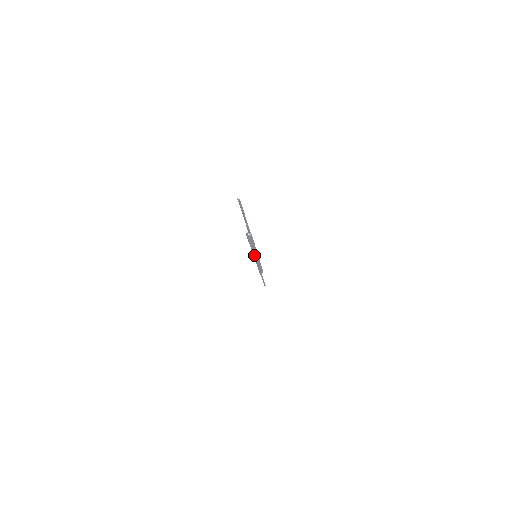
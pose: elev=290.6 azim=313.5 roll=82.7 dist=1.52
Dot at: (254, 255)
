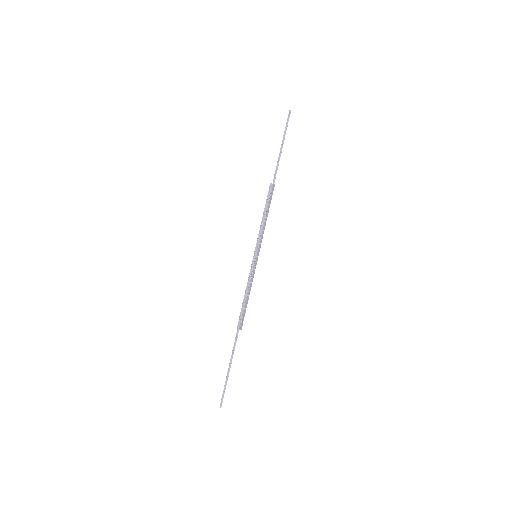
Dot at: (254, 255)
